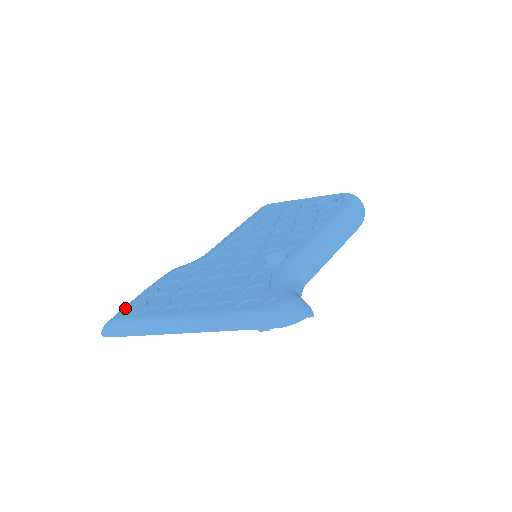
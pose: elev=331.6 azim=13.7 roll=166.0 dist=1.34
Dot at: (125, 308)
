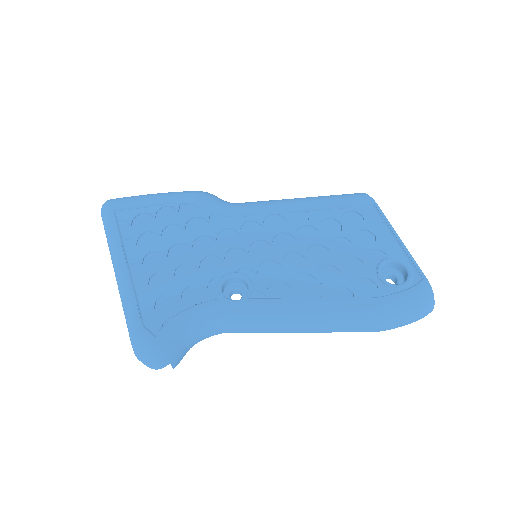
Dot at: (126, 202)
